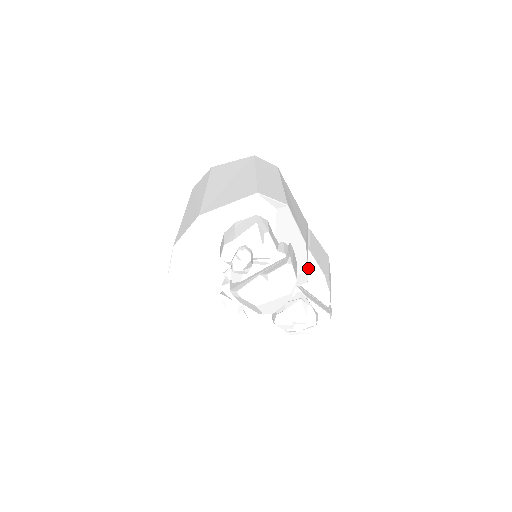
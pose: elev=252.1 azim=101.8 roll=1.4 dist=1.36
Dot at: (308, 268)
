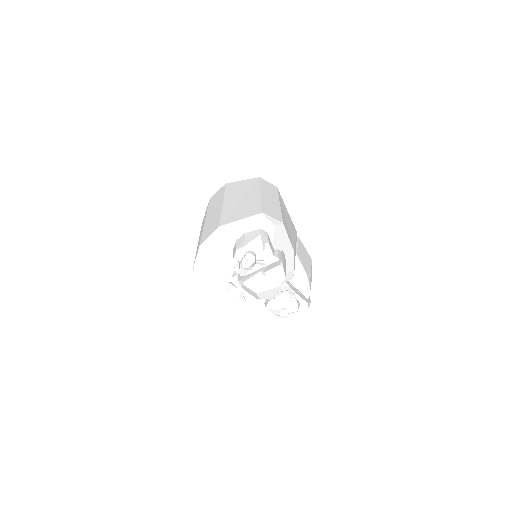
Dot at: (294, 269)
